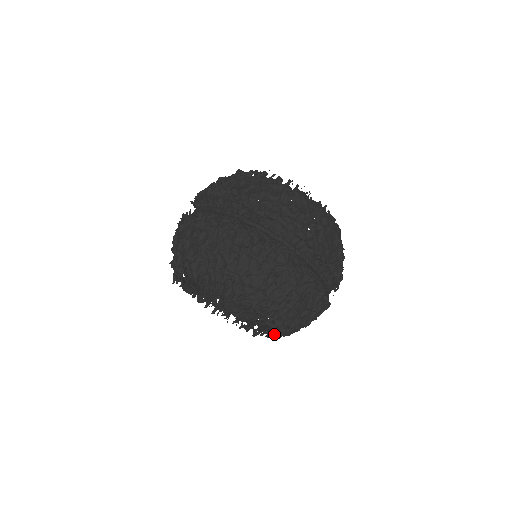
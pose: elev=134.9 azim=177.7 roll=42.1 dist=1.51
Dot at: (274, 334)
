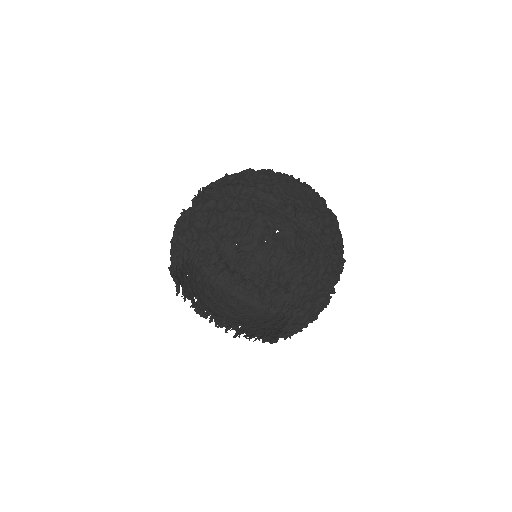
Dot at: (271, 300)
